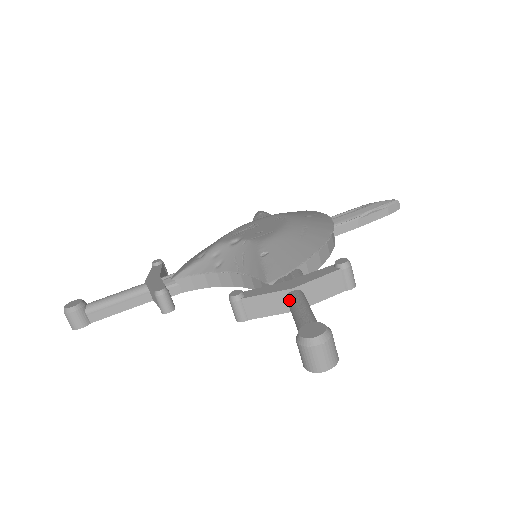
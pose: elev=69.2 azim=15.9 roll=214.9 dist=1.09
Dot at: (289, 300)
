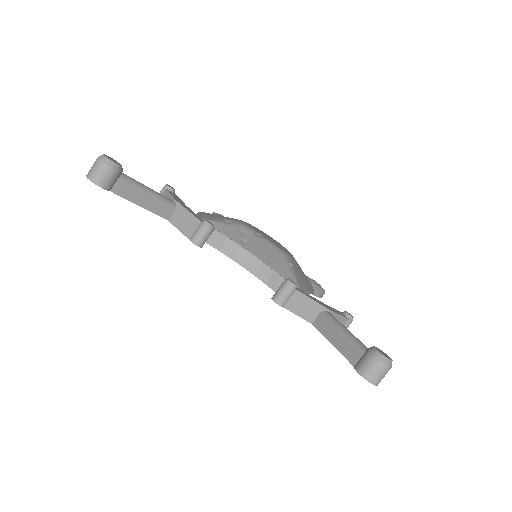
Dot at: (329, 317)
